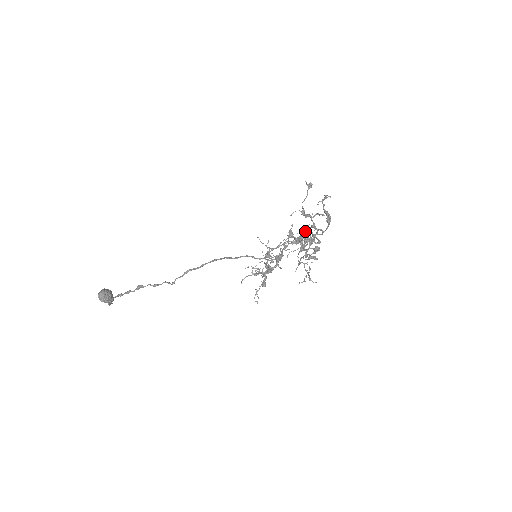
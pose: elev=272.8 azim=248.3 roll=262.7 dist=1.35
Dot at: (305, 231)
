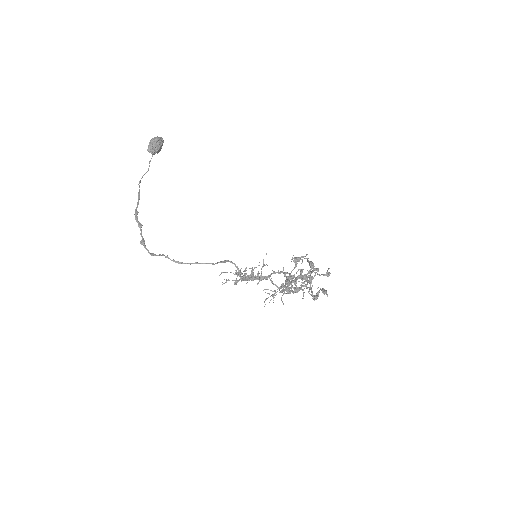
Dot at: (311, 265)
